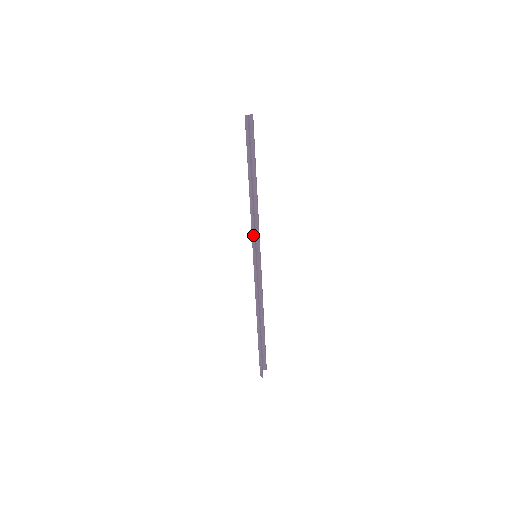
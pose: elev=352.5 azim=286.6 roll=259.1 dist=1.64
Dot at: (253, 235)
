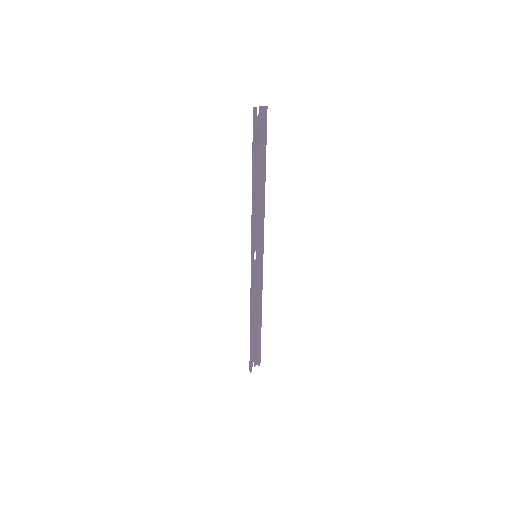
Dot at: (252, 235)
